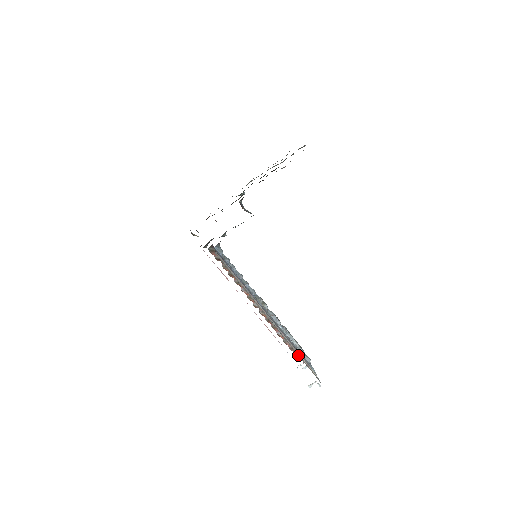
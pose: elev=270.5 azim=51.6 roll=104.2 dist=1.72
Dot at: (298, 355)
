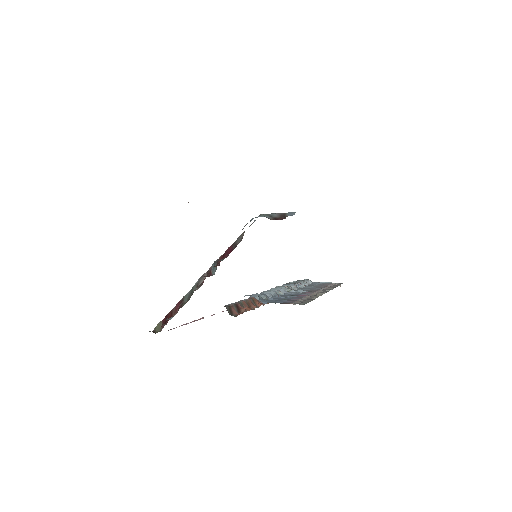
Dot at: occluded
